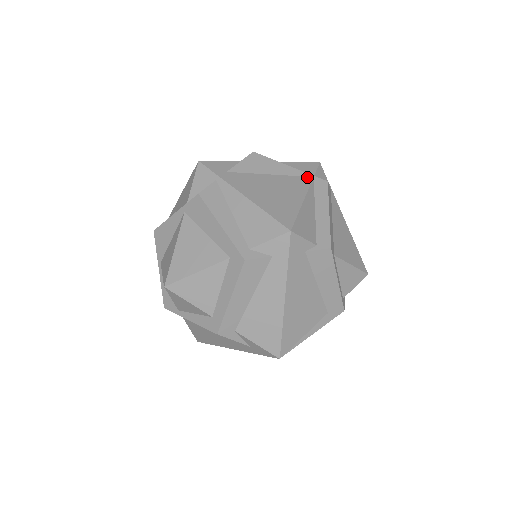
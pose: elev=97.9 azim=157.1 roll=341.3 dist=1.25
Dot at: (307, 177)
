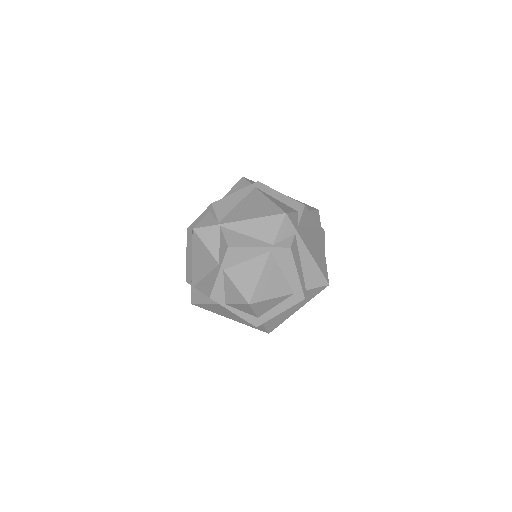
Dot at: (320, 228)
